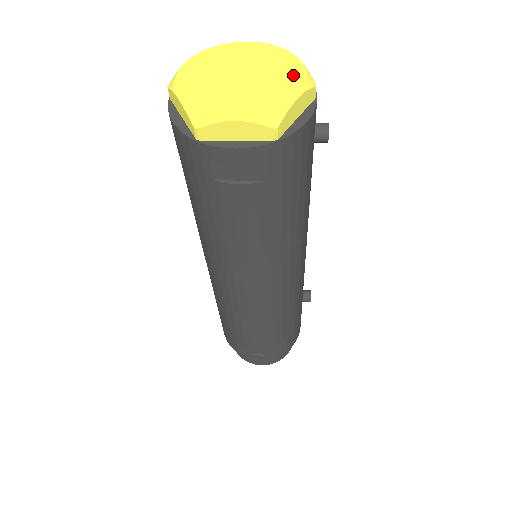
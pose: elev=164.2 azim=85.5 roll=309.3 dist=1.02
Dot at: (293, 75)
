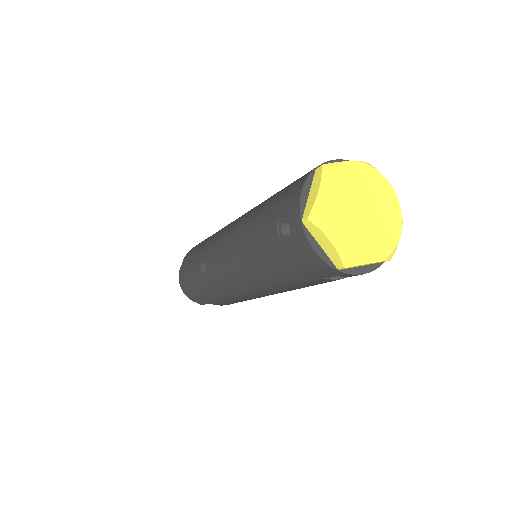
Dot at: (392, 205)
